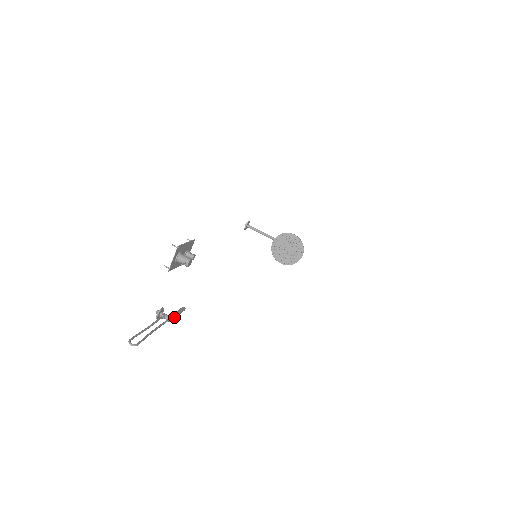
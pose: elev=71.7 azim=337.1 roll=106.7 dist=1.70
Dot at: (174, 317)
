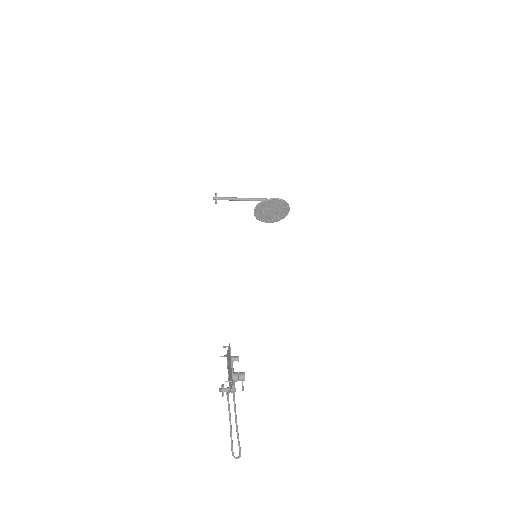
Dot at: (234, 384)
